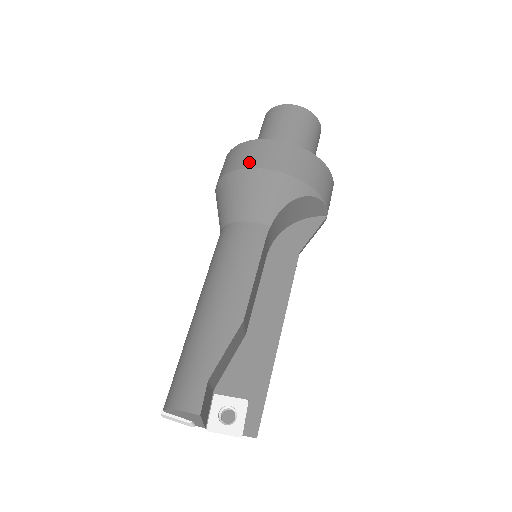
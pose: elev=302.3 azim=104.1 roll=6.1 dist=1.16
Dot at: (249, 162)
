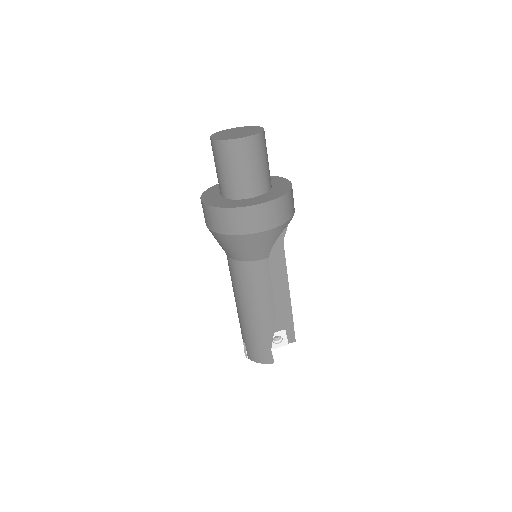
Dot at: (239, 230)
